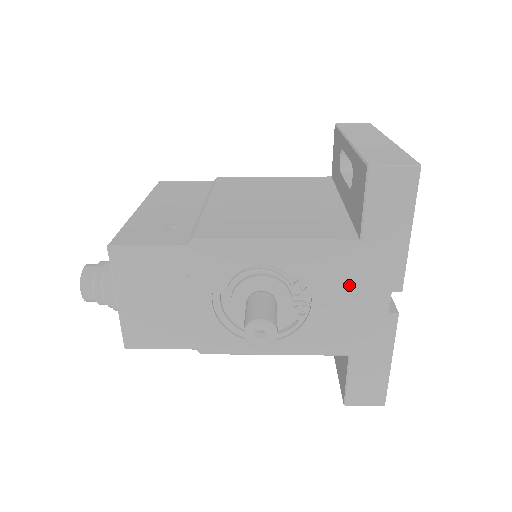
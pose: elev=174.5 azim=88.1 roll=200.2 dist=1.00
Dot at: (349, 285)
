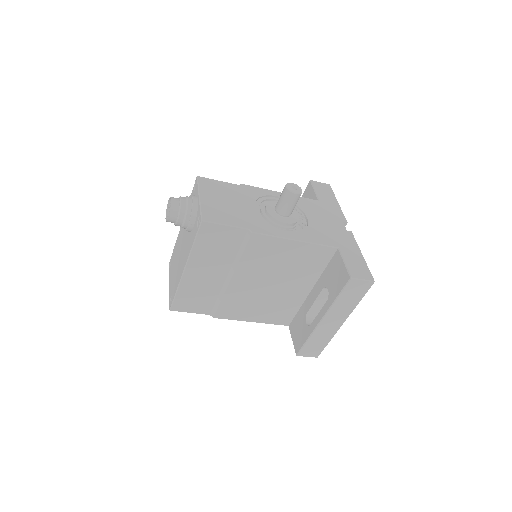
Dot at: (322, 215)
